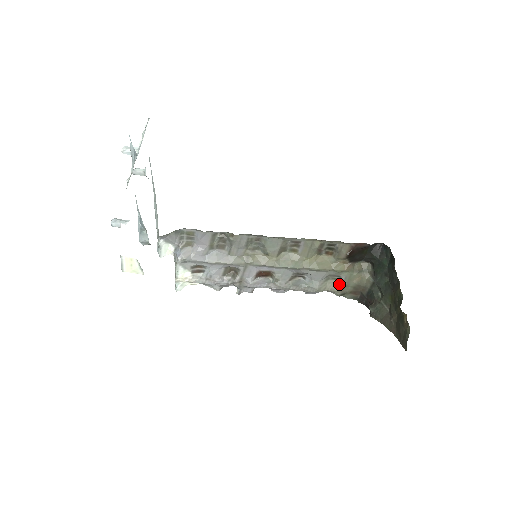
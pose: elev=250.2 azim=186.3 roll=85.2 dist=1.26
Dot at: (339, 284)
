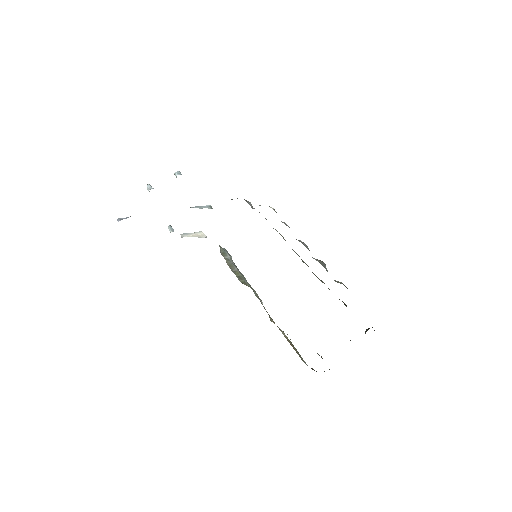
Dot at: occluded
